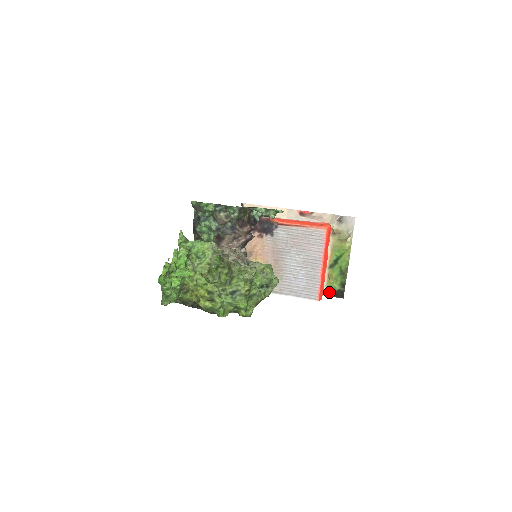
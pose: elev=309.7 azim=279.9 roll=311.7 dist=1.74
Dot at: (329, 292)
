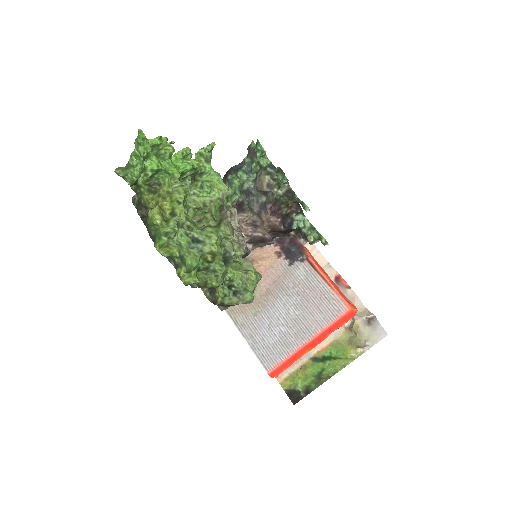
Dot at: (286, 383)
